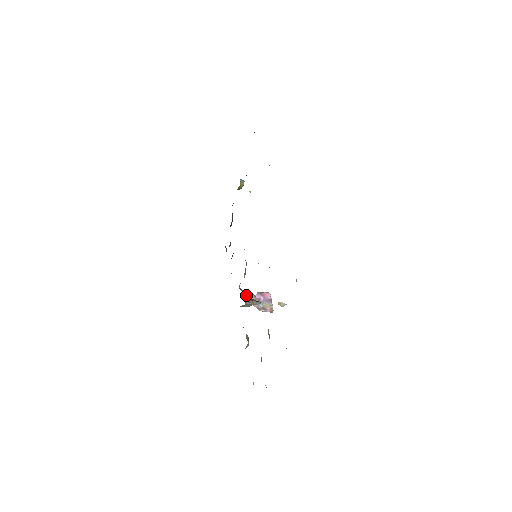
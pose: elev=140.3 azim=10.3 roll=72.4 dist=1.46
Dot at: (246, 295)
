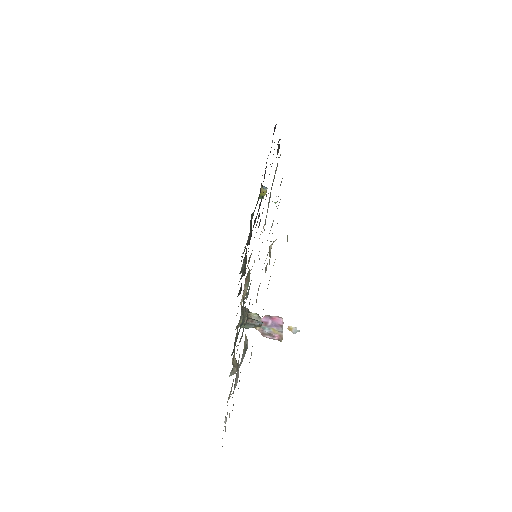
Dot at: (248, 314)
